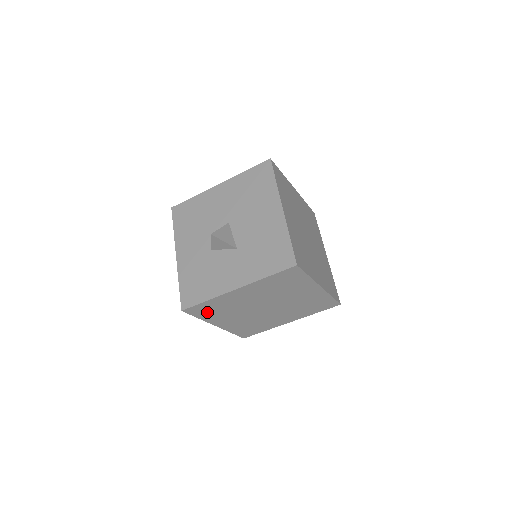
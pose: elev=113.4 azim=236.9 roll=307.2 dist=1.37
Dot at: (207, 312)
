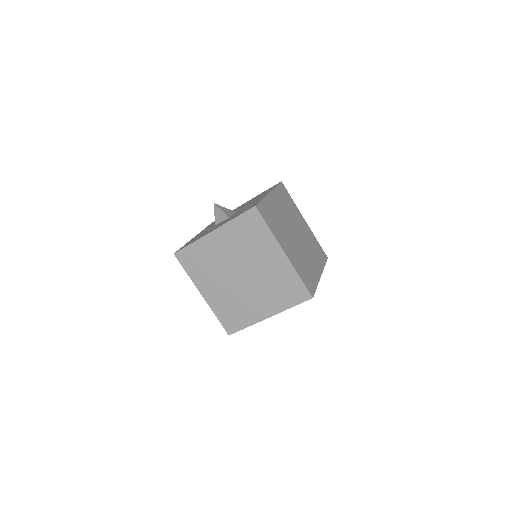
Dot at: (193, 265)
